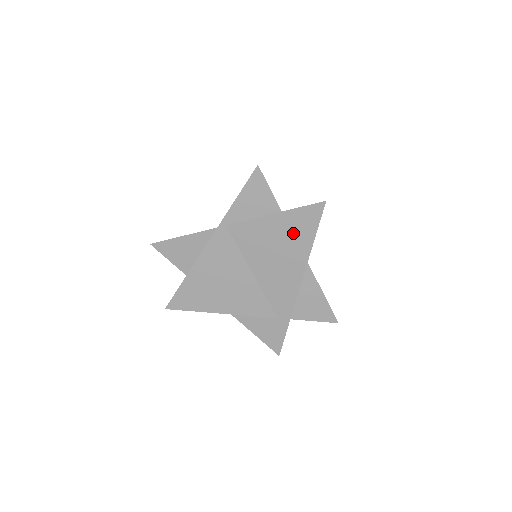
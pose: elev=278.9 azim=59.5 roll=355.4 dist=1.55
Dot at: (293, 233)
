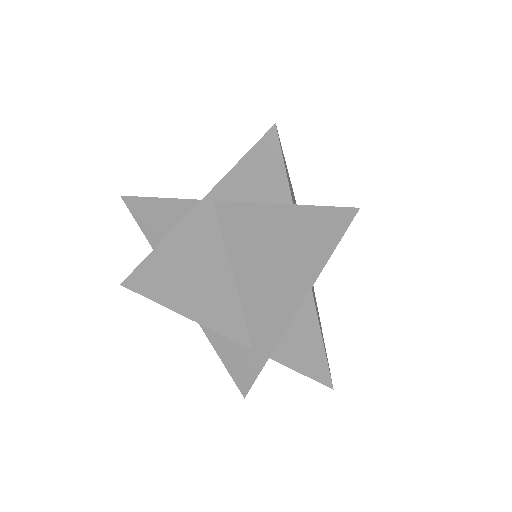
Dot at: (300, 241)
